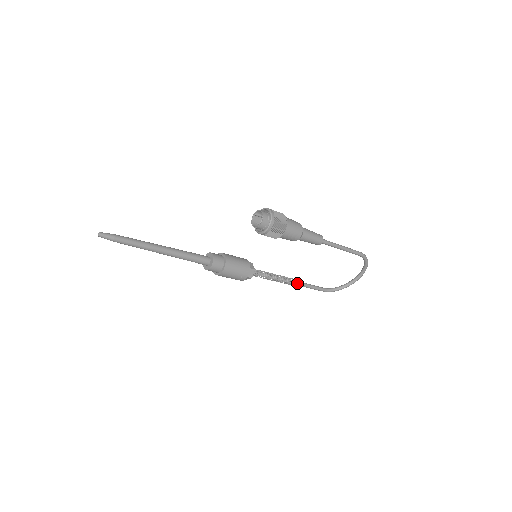
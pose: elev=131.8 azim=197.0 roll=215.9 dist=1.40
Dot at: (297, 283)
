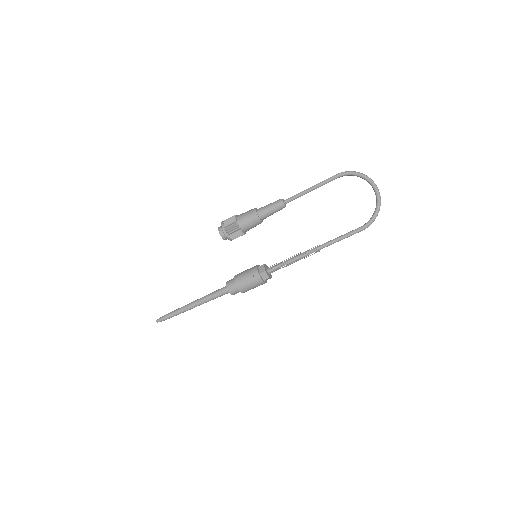
Dot at: (321, 246)
